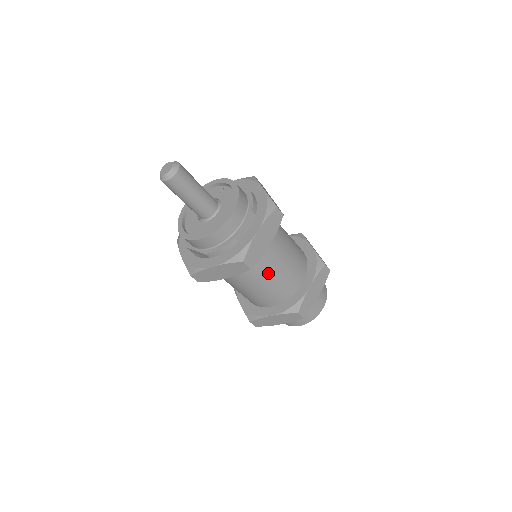
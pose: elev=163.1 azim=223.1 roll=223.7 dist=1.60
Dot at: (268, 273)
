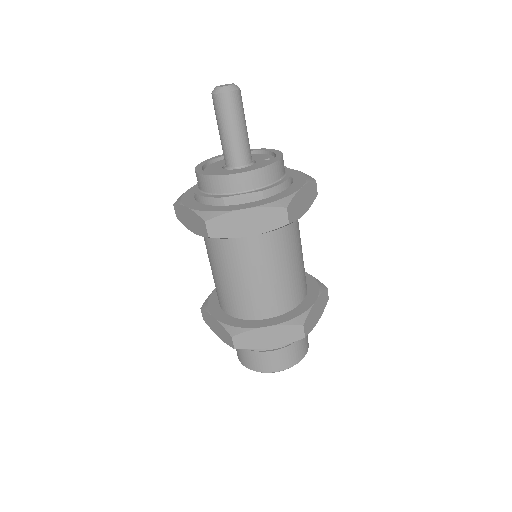
Dot at: (236, 269)
